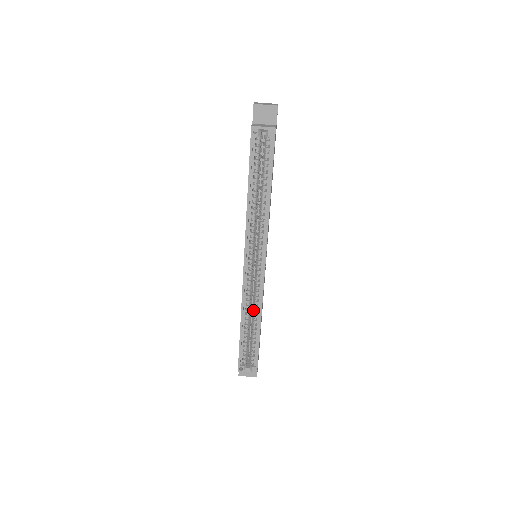
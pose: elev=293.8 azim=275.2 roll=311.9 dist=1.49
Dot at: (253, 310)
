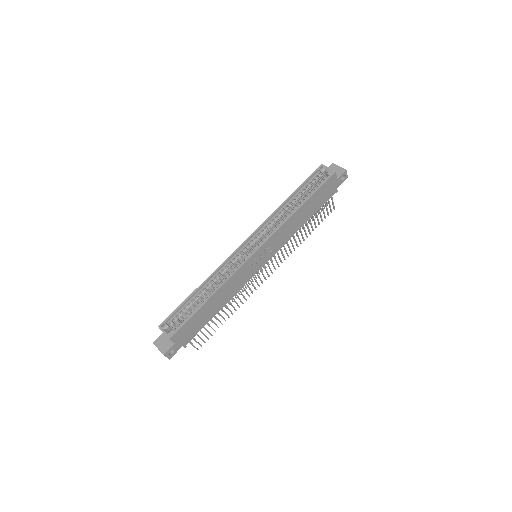
Dot at: occluded
